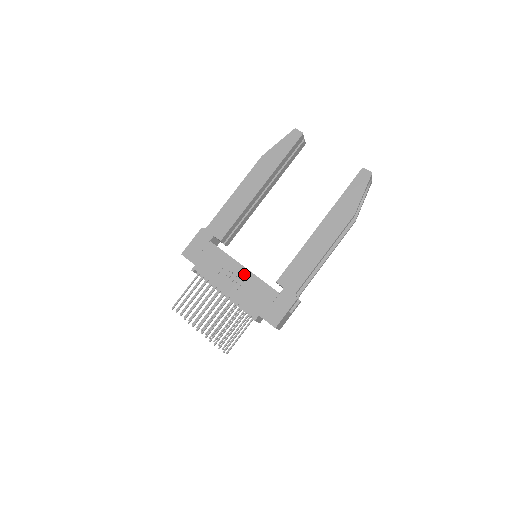
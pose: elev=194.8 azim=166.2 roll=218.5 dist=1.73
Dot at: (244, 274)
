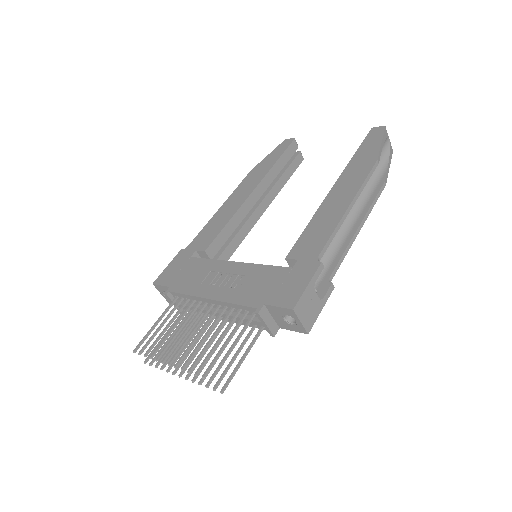
Dot at: (237, 269)
